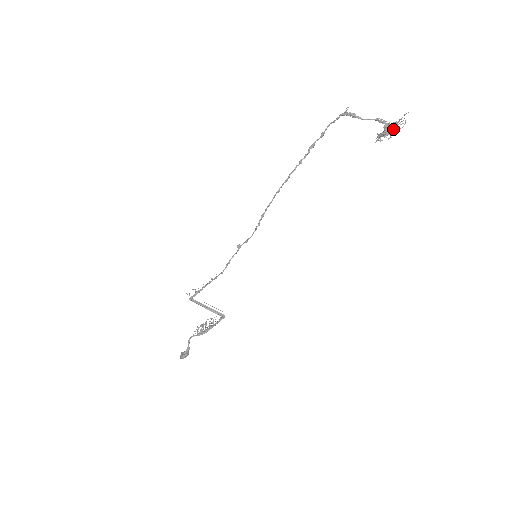
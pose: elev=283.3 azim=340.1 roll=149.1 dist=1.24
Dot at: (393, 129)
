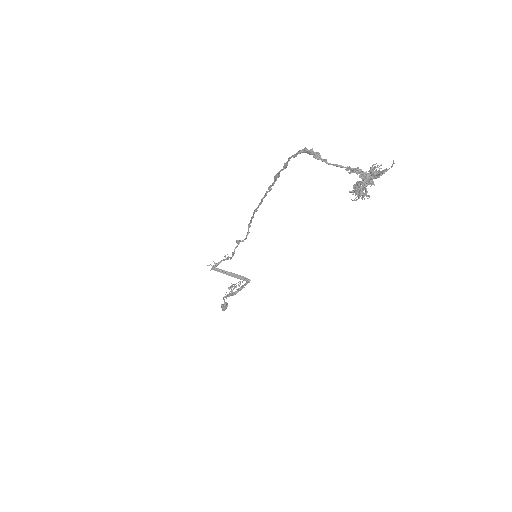
Dot at: occluded
